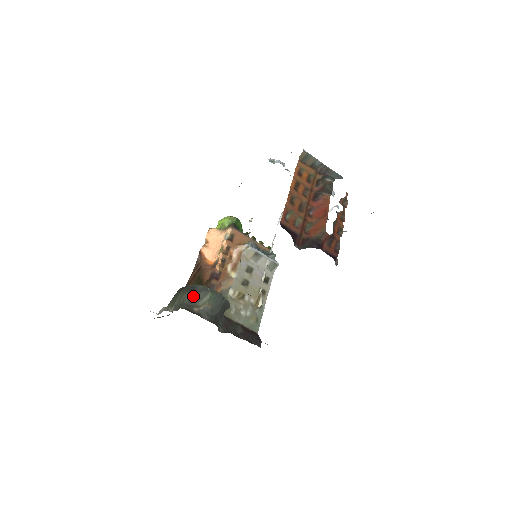
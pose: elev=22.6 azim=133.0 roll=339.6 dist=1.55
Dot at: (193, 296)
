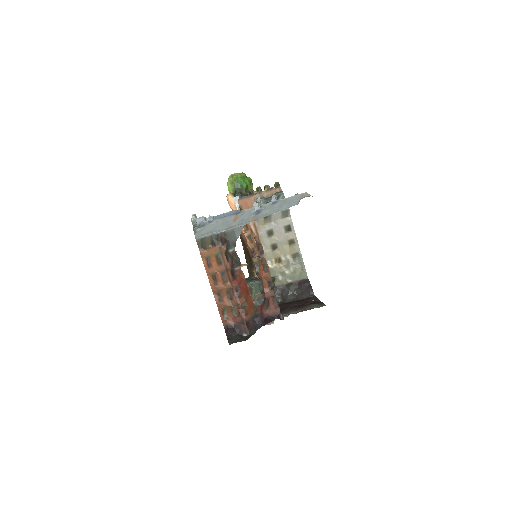
Dot at: occluded
